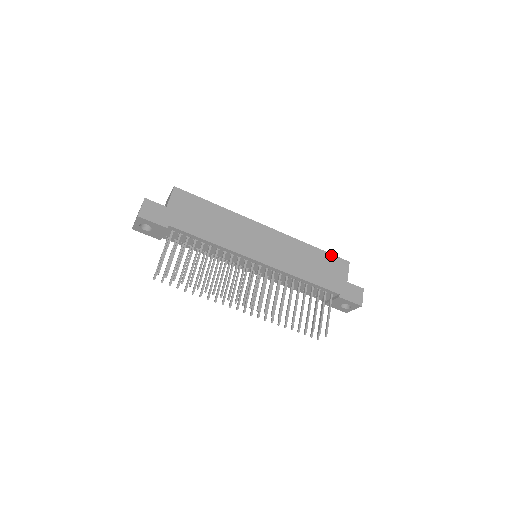
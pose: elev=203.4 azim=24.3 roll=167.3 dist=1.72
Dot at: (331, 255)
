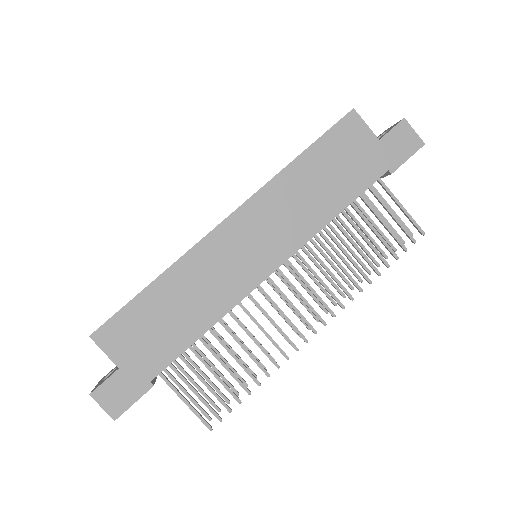
Dot at: (326, 135)
